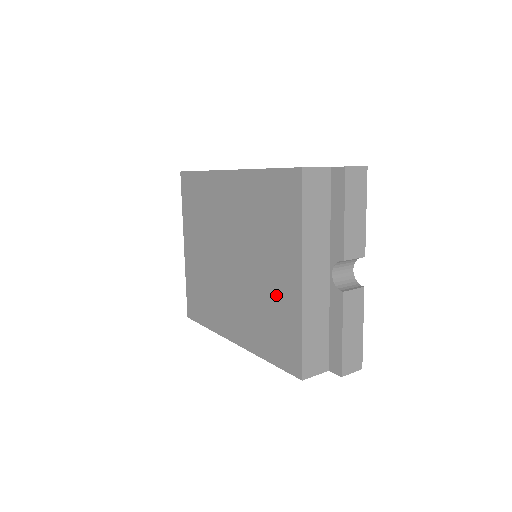
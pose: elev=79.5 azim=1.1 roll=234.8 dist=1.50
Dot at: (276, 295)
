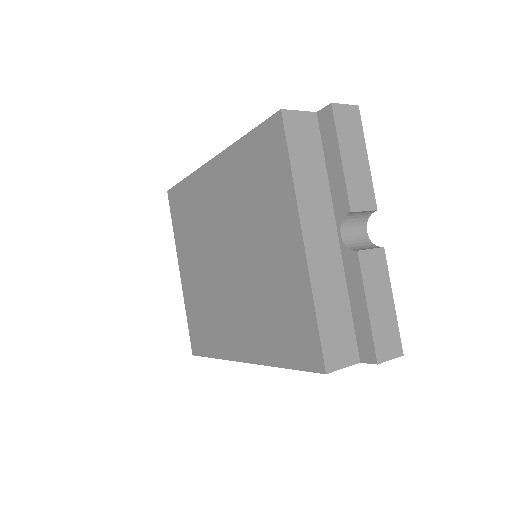
Dot at: (278, 276)
